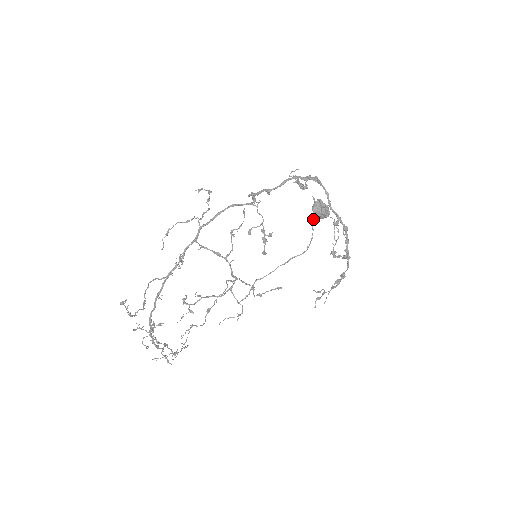
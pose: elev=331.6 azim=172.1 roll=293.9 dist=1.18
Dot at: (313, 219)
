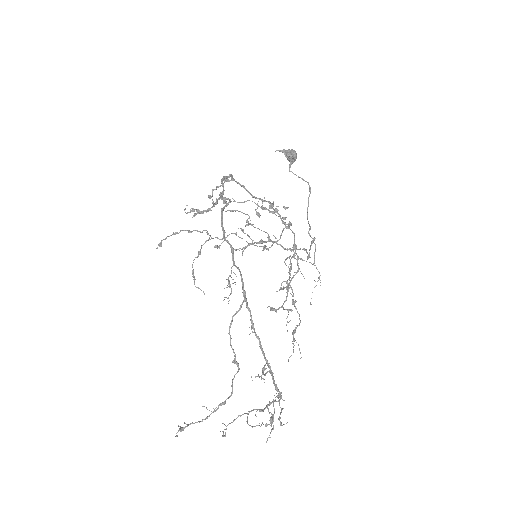
Dot at: (290, 167)
